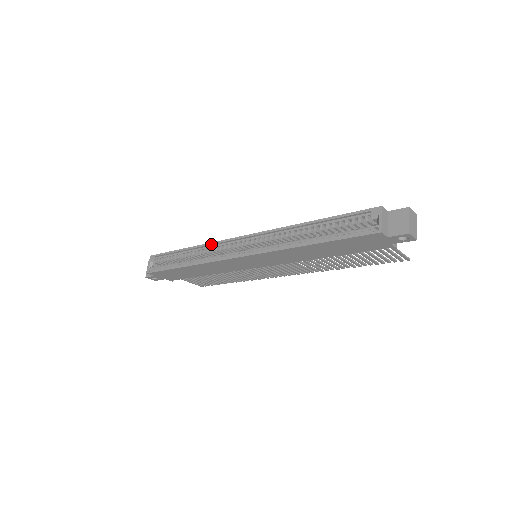
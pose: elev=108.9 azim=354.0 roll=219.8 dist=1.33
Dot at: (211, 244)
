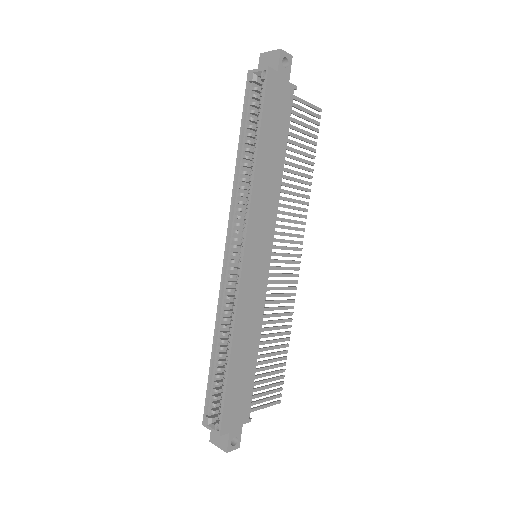
Dot at: (219, 303)
